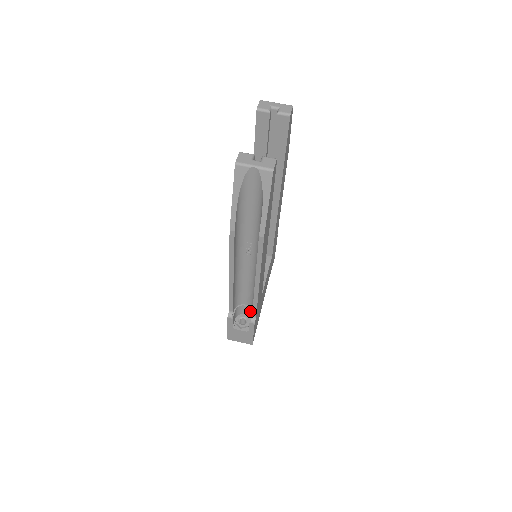
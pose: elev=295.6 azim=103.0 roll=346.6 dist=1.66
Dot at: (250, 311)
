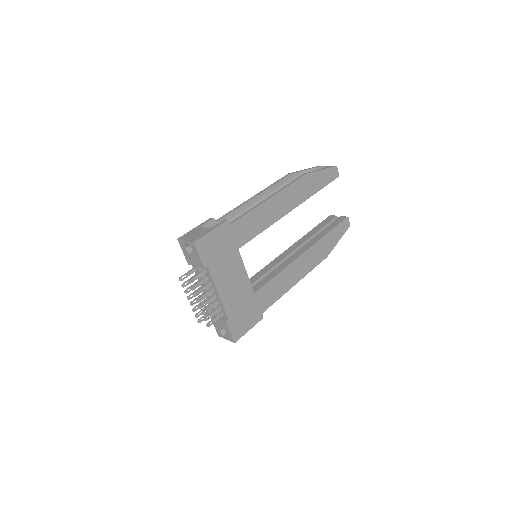
Dot at: occluded
